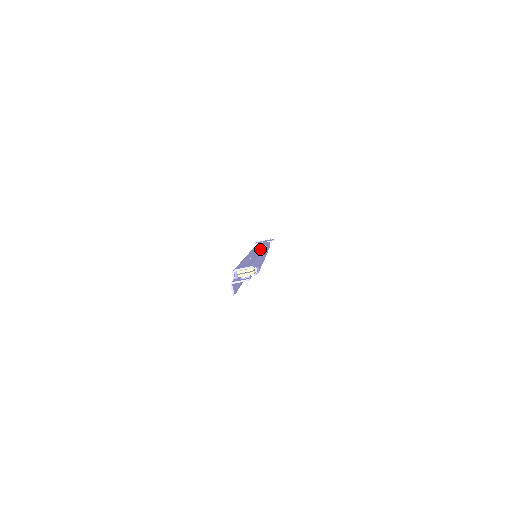
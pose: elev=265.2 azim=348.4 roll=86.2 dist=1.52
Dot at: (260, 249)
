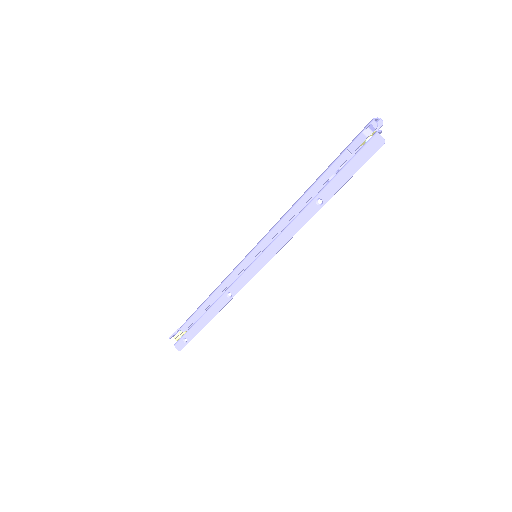
Dot at: occluded
